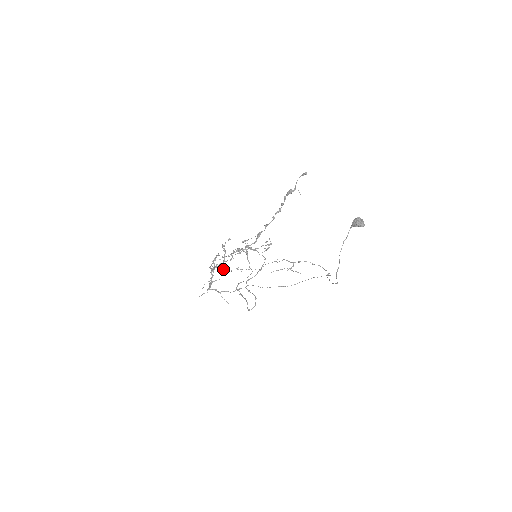
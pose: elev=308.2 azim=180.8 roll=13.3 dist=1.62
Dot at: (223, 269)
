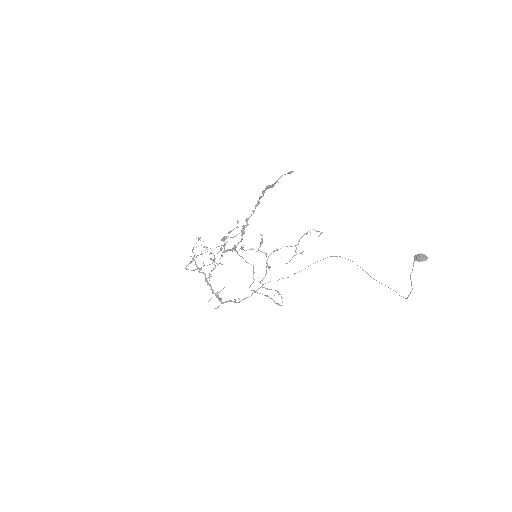
Dot at: occluded
